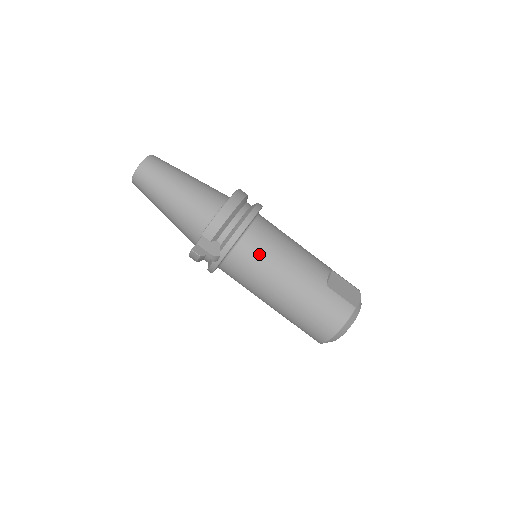
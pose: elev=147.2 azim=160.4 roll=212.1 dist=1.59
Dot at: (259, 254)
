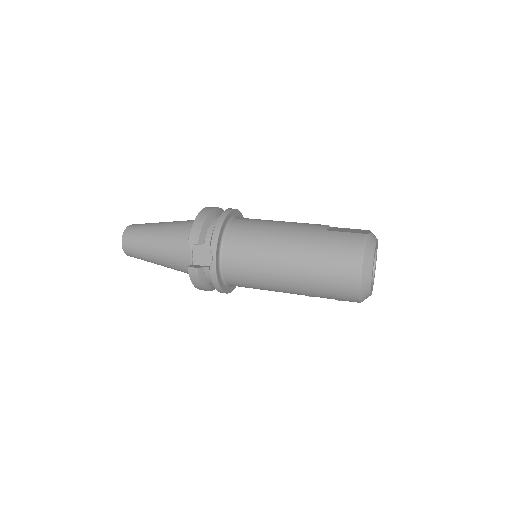
Dot at: (247, 235)
